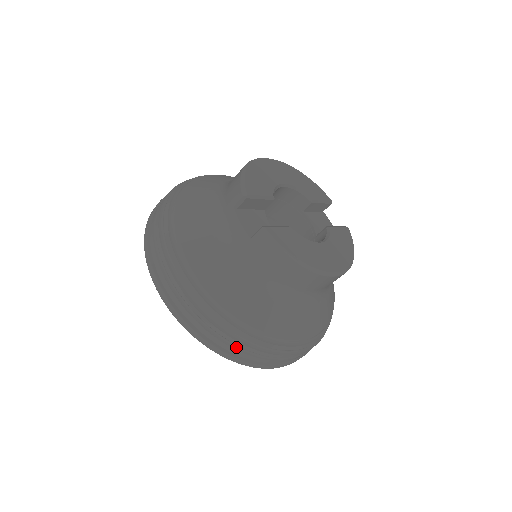
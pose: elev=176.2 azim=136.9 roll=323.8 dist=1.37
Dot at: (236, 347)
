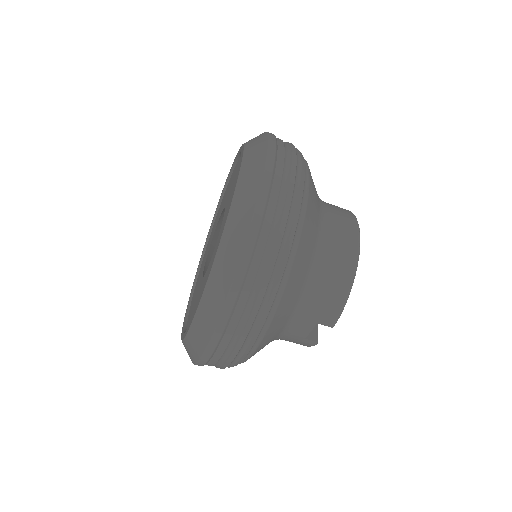
Dot at: occluded
